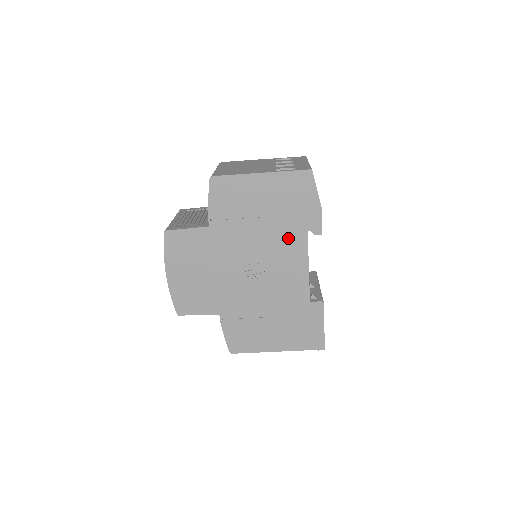
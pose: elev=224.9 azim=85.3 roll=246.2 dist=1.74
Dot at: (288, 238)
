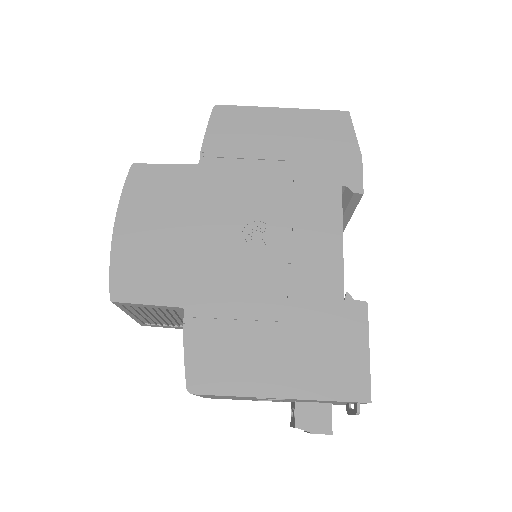
Dot at: (313, 193)
